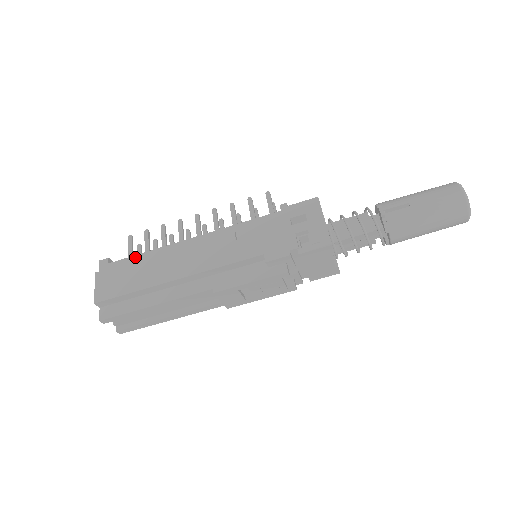
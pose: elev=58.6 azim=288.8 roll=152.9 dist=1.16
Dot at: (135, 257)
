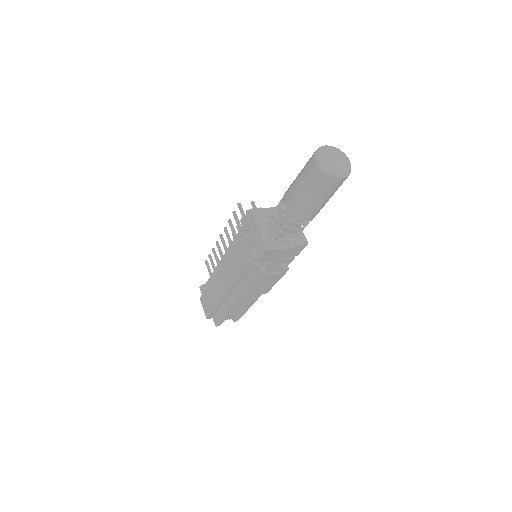
Dot at: (208, 282)
